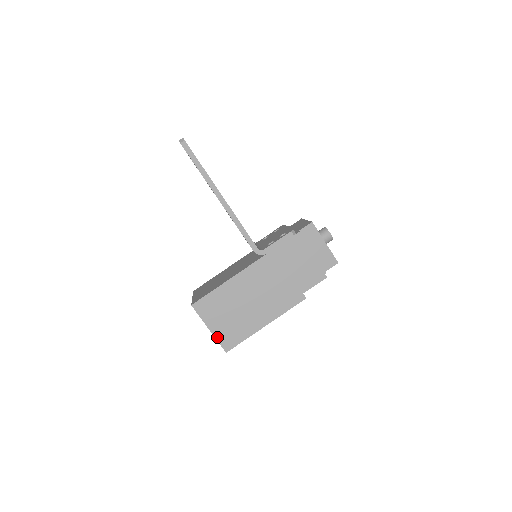
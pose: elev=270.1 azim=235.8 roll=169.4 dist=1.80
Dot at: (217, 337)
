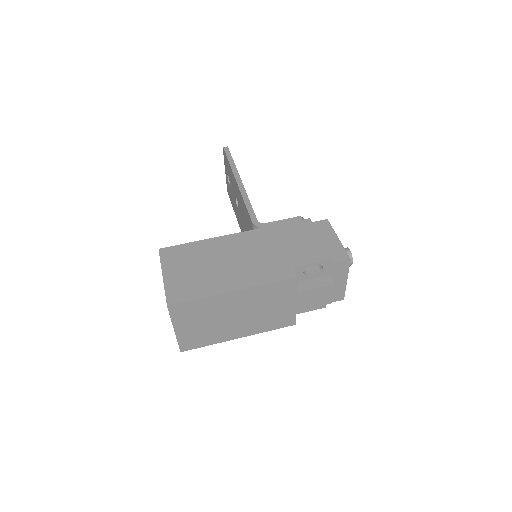
Dot at: (167, 286)
